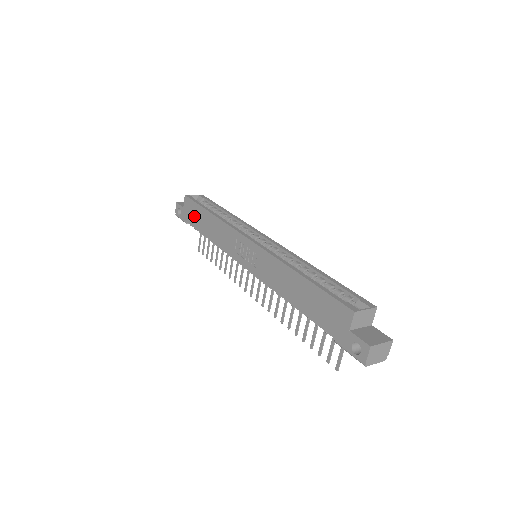
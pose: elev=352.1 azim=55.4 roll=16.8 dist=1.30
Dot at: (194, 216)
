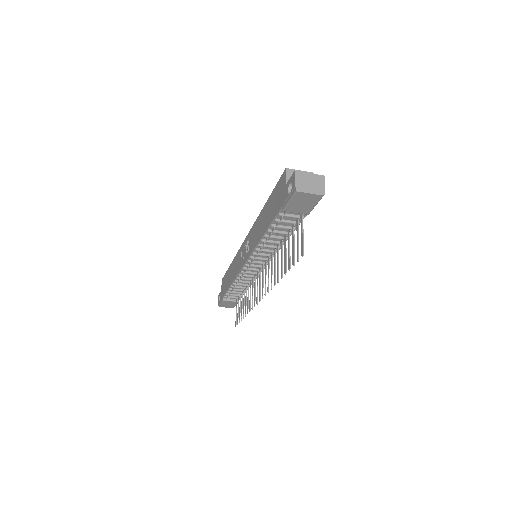
Dot at: (225, 284)
